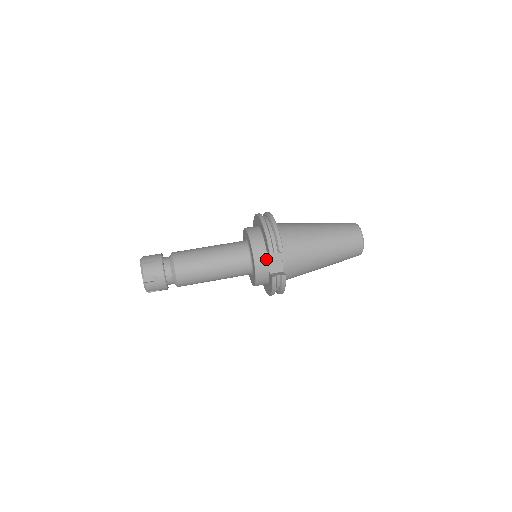
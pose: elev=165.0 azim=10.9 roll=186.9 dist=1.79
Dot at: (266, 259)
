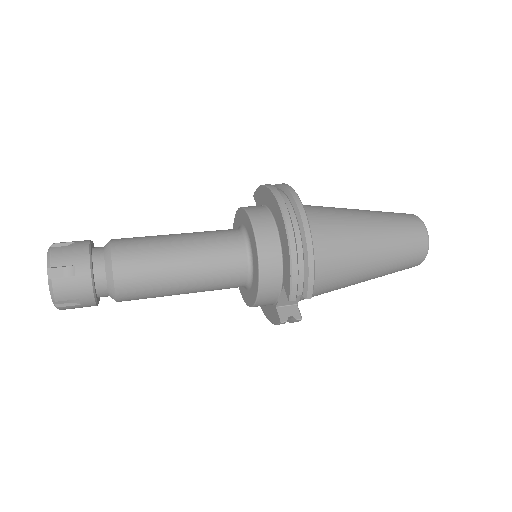
Dot at: (278, 292)
